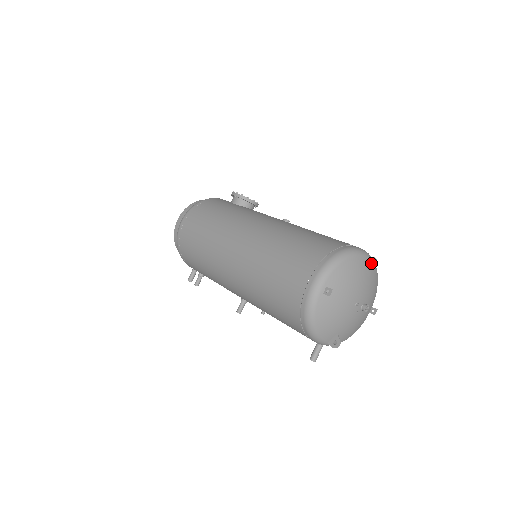
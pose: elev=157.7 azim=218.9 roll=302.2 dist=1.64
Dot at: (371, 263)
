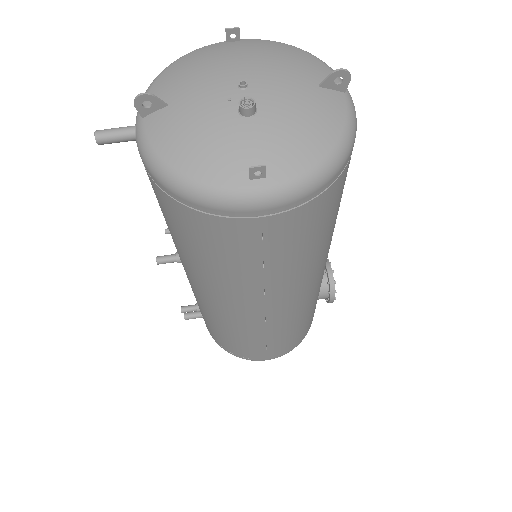
Dot at: (341, 104)
